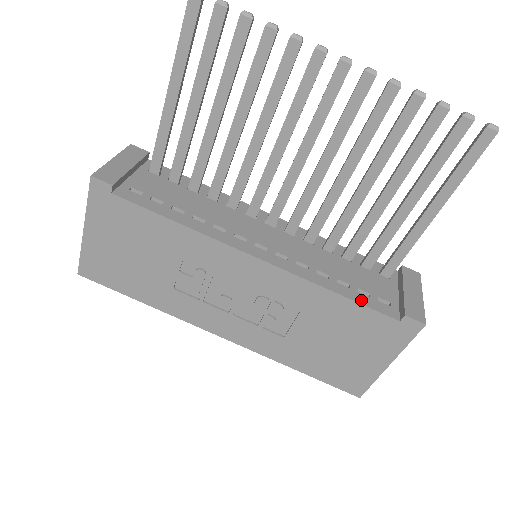
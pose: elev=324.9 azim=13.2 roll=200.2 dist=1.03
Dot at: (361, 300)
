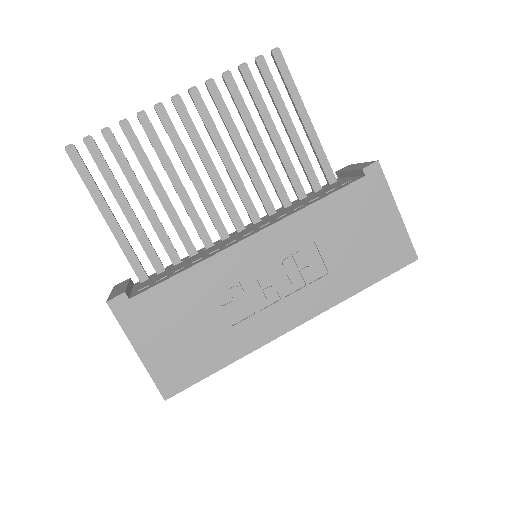
Dot at: (333, 192)
